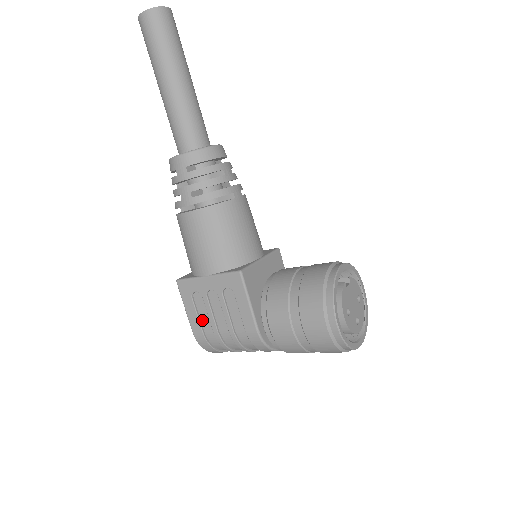
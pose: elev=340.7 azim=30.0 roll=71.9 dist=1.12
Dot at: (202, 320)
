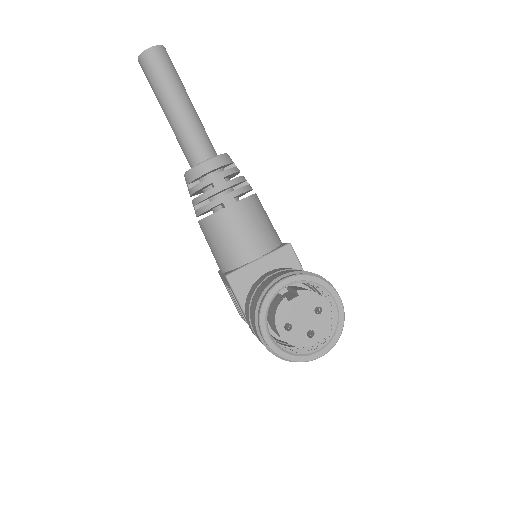
Dot at: occluded
